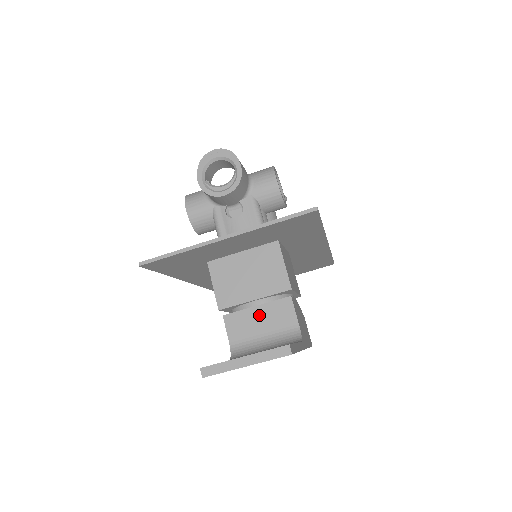
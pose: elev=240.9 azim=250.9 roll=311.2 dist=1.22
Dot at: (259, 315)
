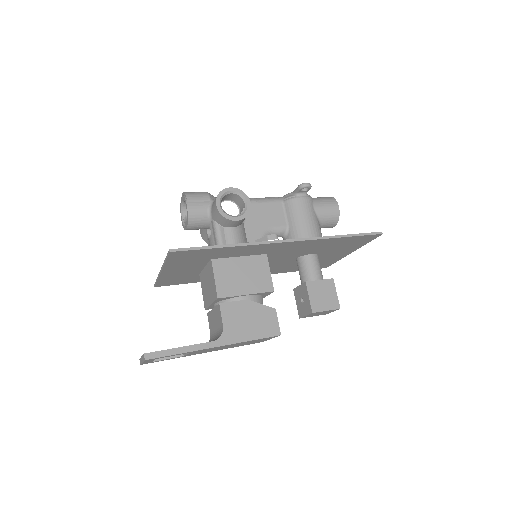
Dot at: (214, 316)
